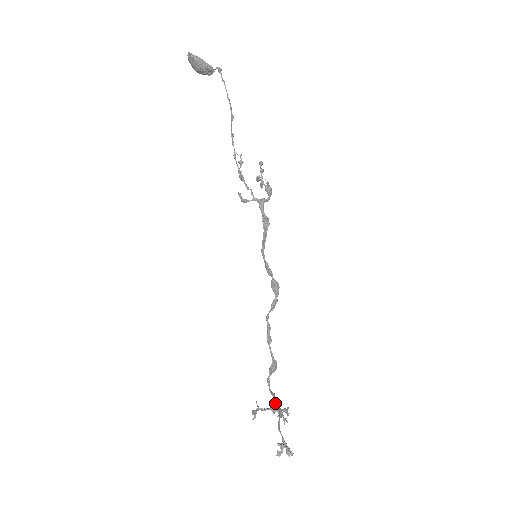
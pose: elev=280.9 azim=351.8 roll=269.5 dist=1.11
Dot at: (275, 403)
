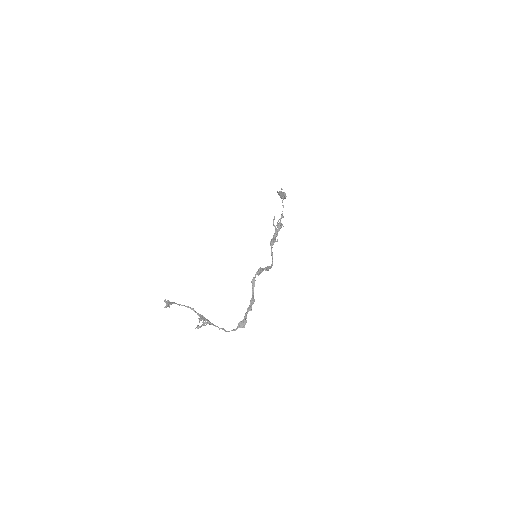
Dot at: (213, 324)
